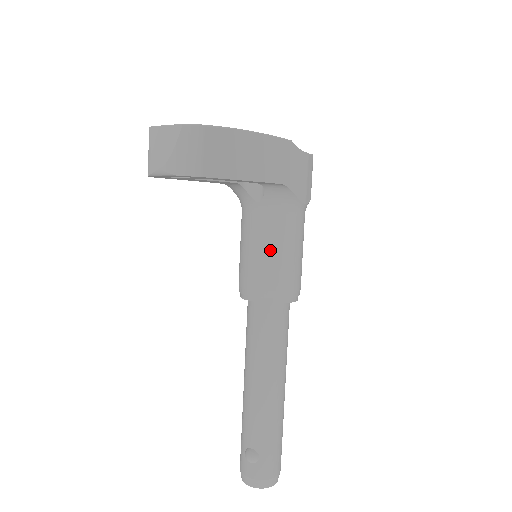
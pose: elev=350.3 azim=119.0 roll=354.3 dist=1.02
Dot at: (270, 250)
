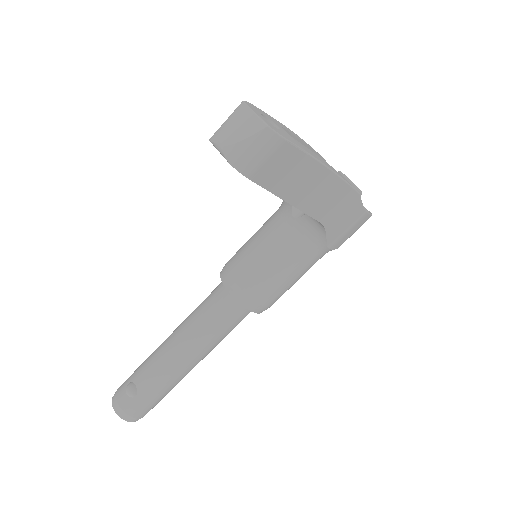
Dot at: (270, 261)
